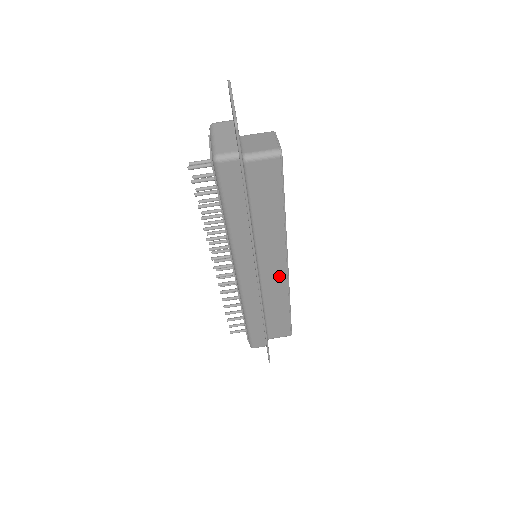
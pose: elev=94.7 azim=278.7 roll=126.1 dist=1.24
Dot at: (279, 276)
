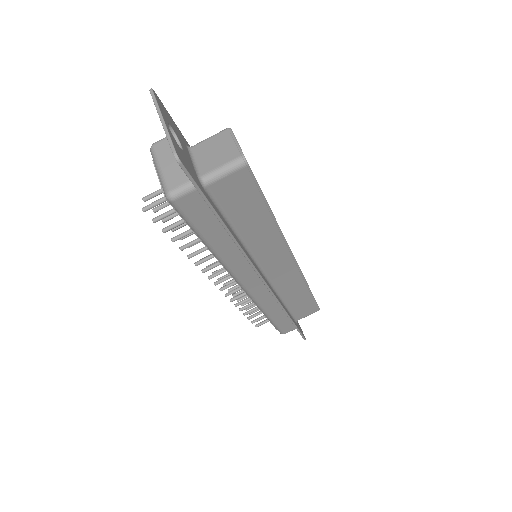
Dot at: (288, 270)
